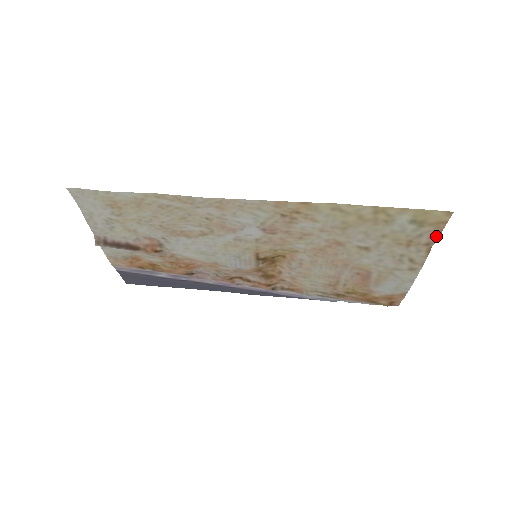
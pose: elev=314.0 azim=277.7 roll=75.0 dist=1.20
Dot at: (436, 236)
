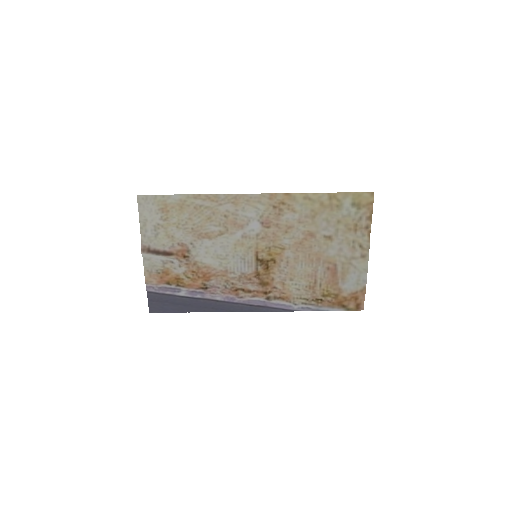
Dot at: (370, 218)
